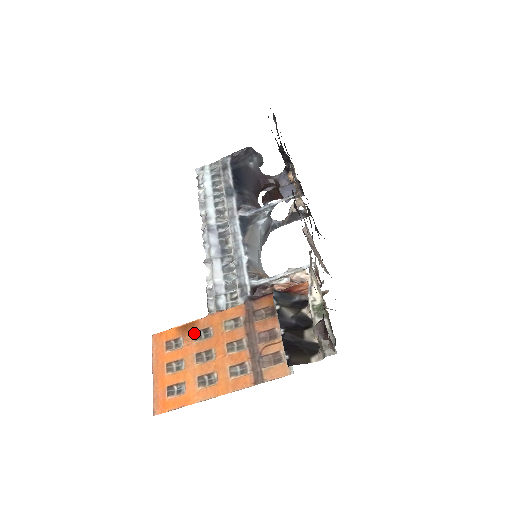
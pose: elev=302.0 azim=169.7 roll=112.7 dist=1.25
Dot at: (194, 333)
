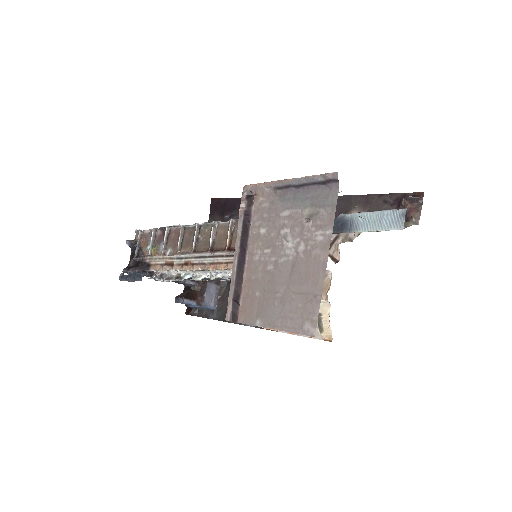
Dot at: occluded
